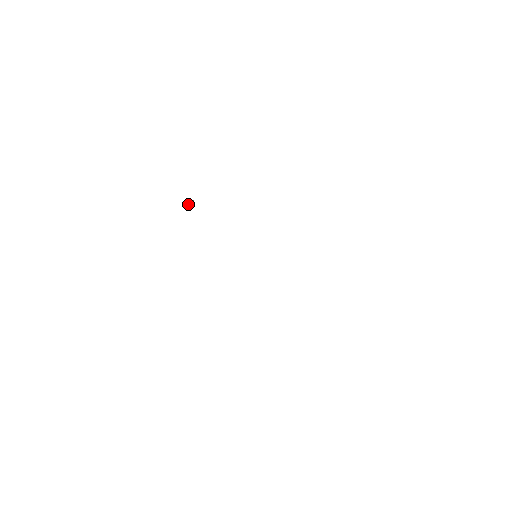
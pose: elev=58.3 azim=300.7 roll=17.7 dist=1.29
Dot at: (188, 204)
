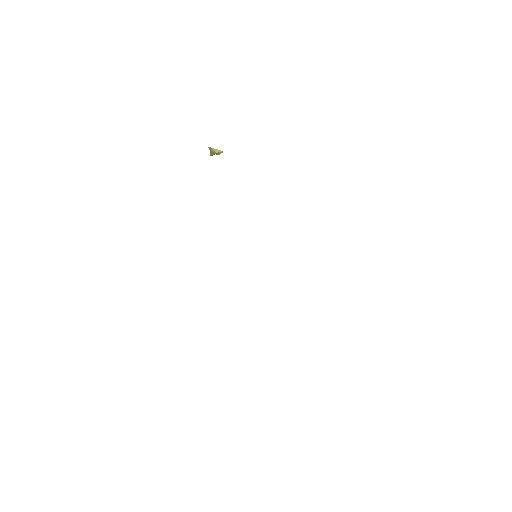
Dot at: (218, 151)
